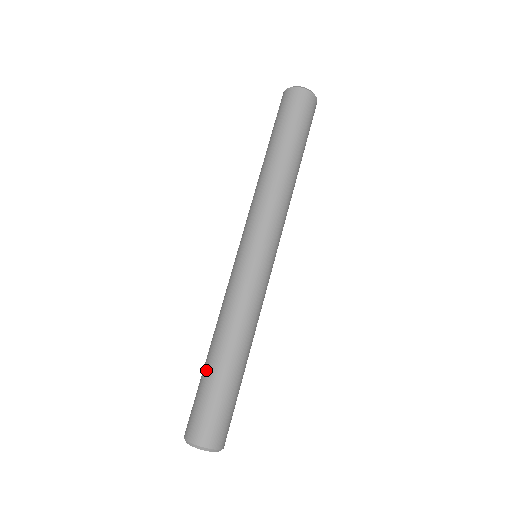
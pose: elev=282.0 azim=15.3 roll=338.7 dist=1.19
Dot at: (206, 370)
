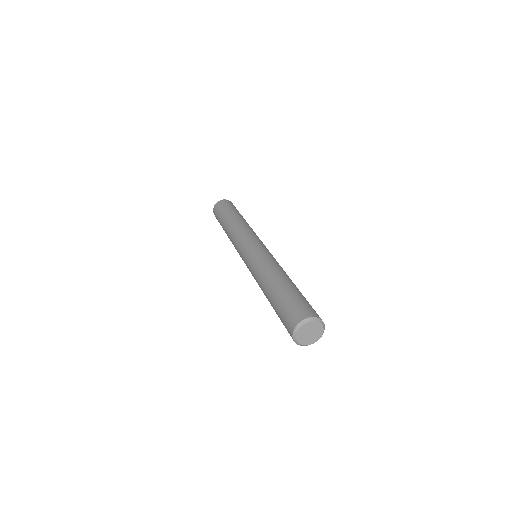
Dot at: (280, 290)
